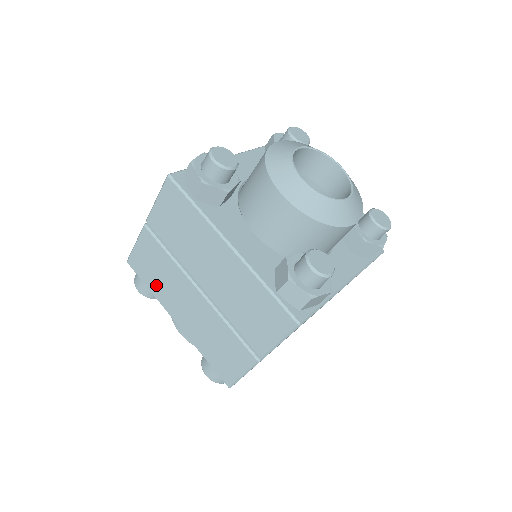
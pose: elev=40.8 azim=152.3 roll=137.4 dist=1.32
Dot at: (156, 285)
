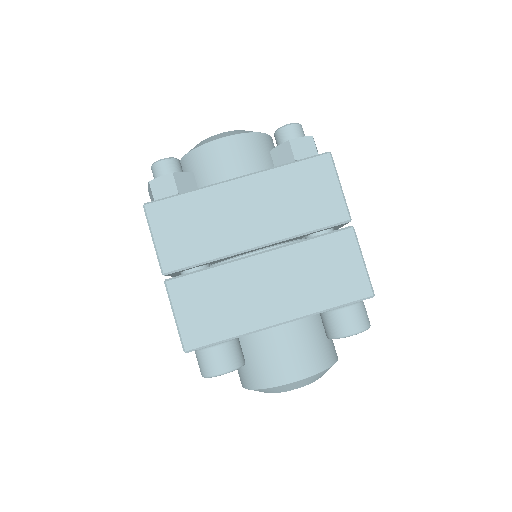
Dot at: occluded
